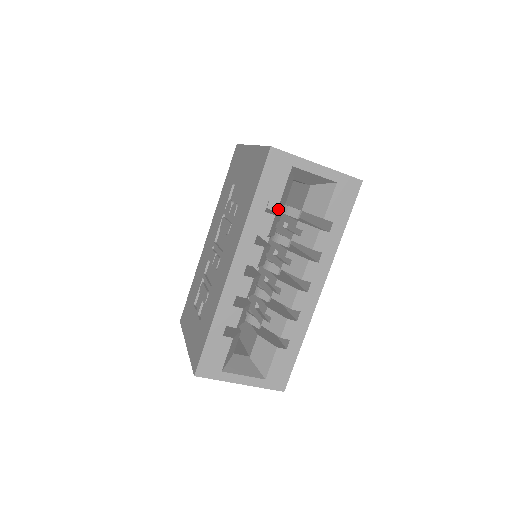
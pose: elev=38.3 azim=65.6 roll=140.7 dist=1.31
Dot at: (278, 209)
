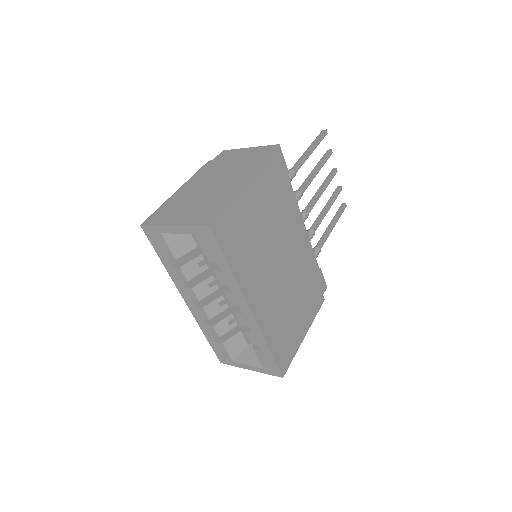
Dot at: occluded
